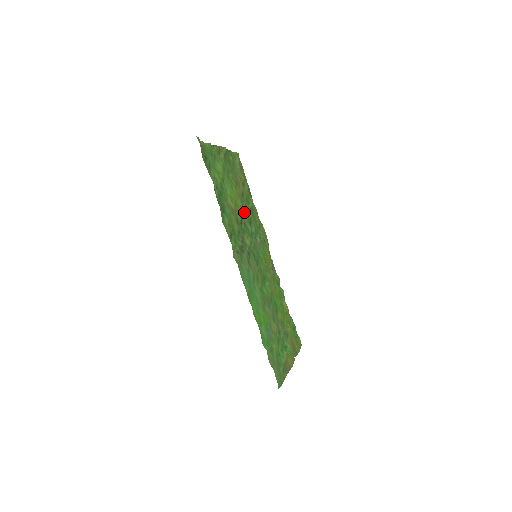
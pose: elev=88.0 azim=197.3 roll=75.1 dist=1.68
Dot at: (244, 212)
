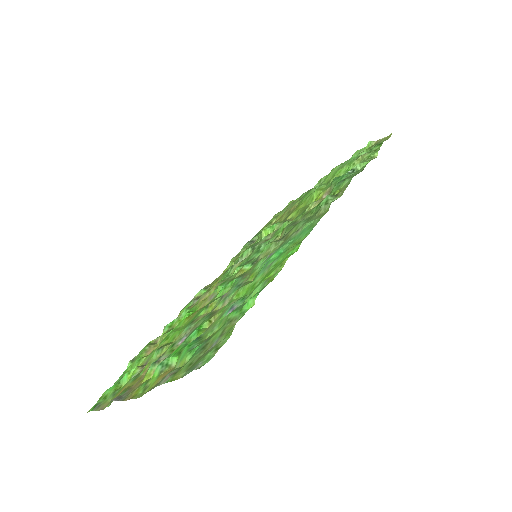
Dot at: occluded
